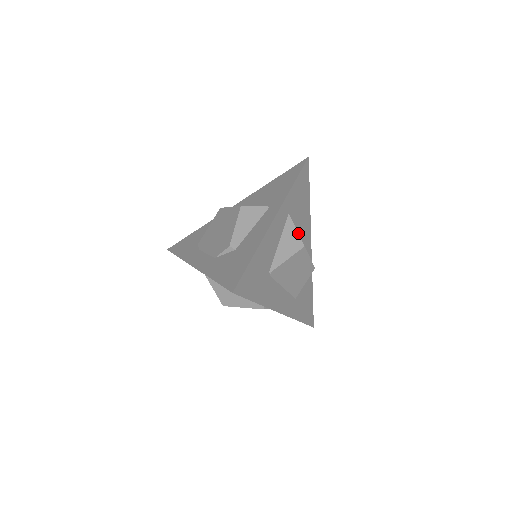
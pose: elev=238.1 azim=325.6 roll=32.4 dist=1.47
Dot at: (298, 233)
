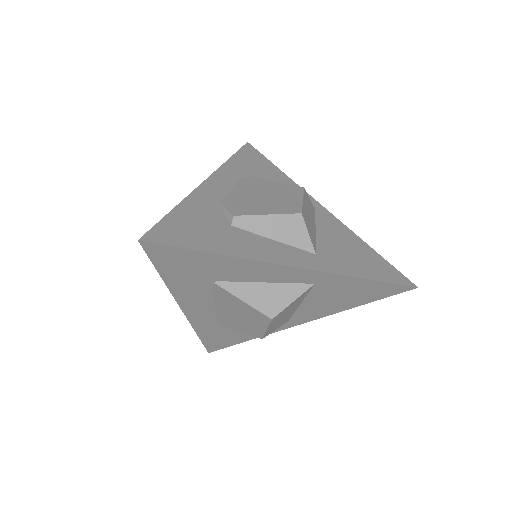
Dot at: (289, 305)
